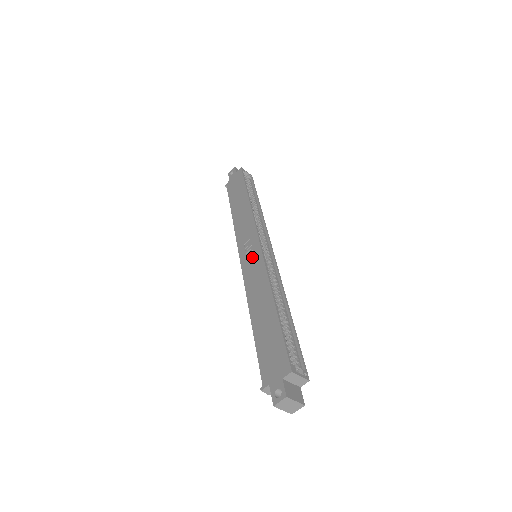
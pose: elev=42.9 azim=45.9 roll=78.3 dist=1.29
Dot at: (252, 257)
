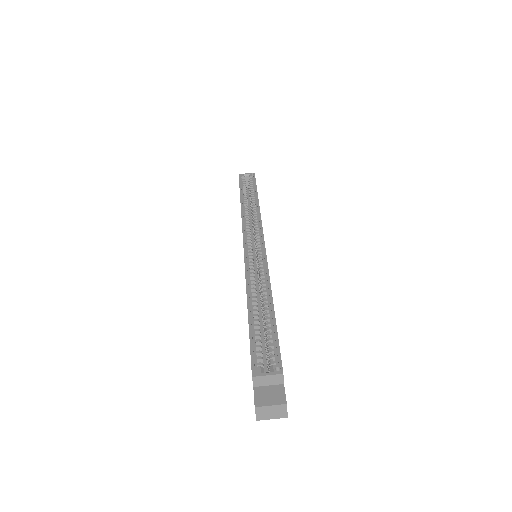
Dot at: occluded
